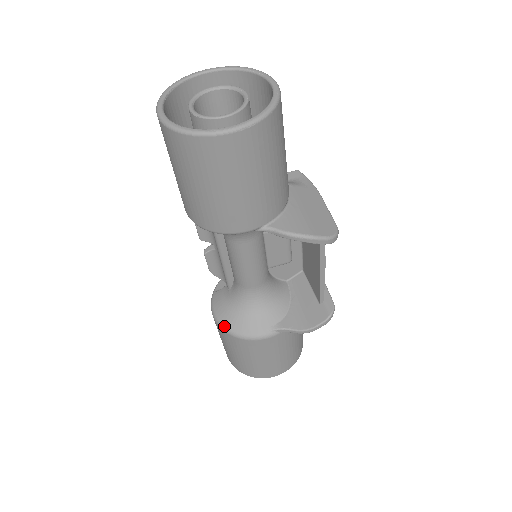
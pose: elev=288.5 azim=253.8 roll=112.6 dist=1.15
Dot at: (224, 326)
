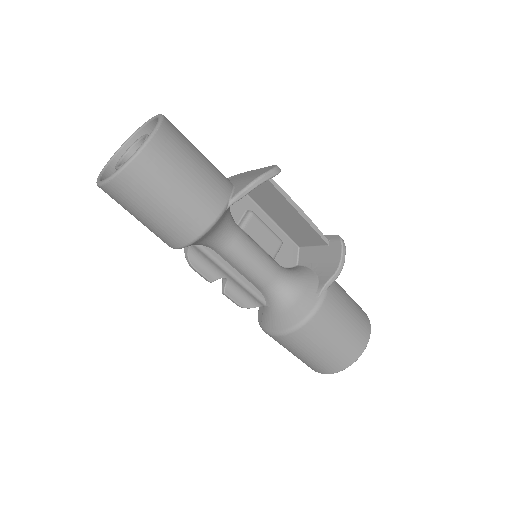
Dot at: (288, 329)
